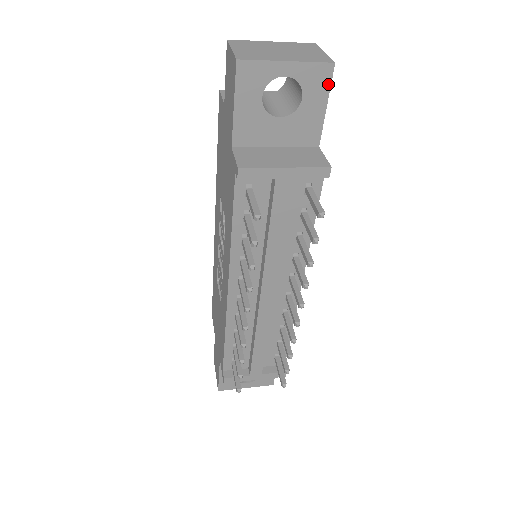
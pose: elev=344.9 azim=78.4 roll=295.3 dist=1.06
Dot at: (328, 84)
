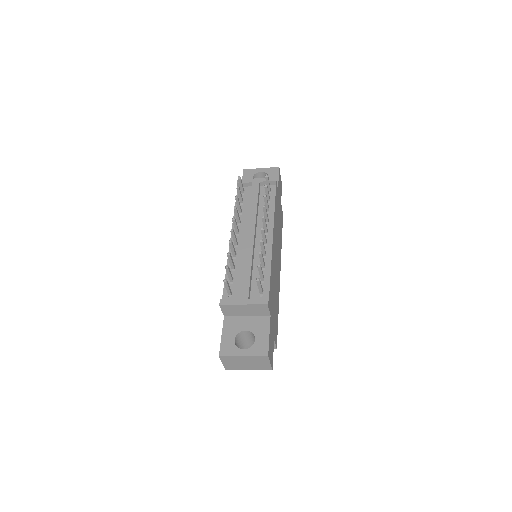
Dot at: (278, 172)
